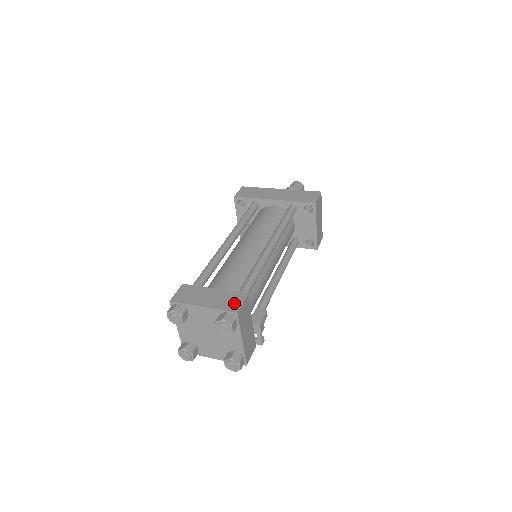
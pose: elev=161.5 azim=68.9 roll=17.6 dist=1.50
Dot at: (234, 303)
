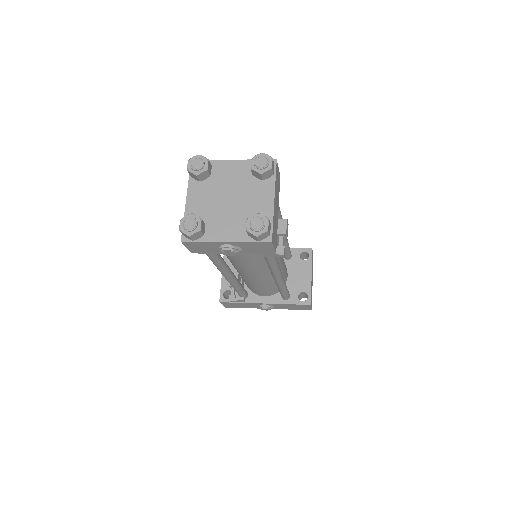
Dot at: occluded
